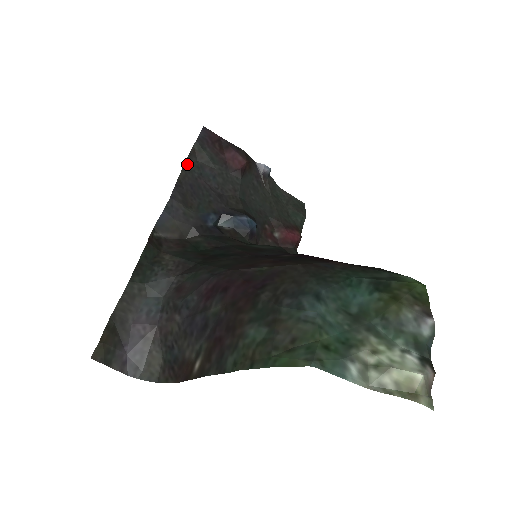
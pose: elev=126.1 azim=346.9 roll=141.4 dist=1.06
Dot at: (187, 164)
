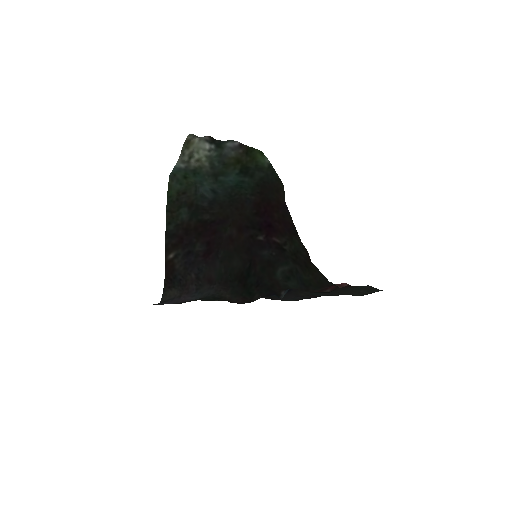
Dot at: occluded
